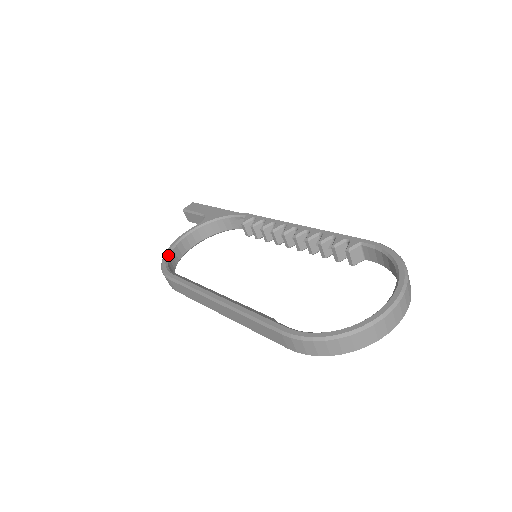
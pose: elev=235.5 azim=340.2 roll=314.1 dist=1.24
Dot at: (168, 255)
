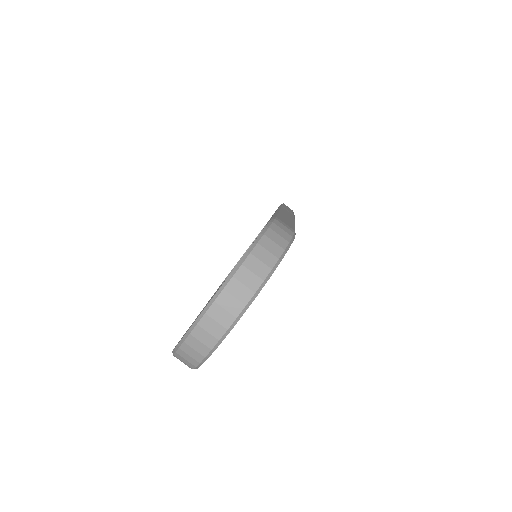
Dot at: (233, 268)
